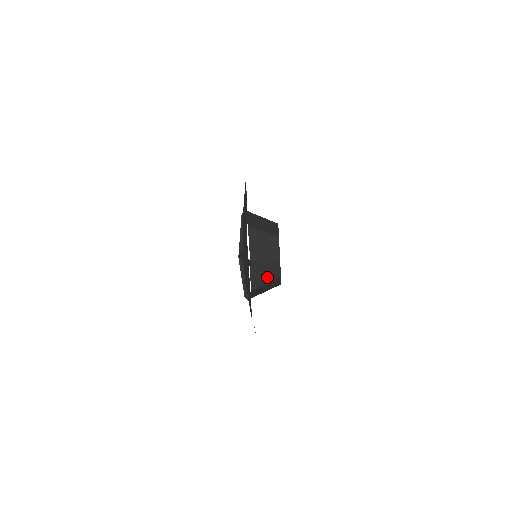
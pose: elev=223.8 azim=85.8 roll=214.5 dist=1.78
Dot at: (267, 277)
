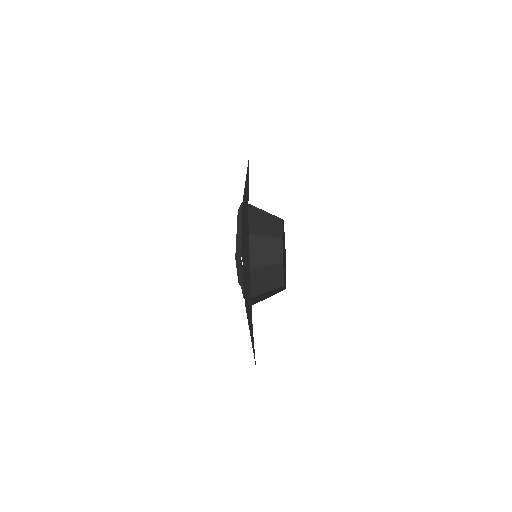
Dot at: (267, 258)
